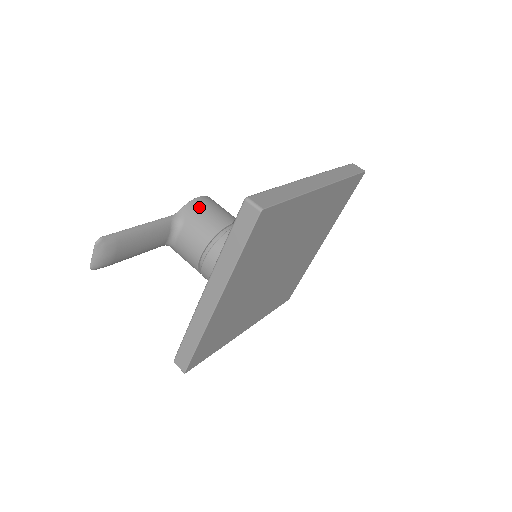
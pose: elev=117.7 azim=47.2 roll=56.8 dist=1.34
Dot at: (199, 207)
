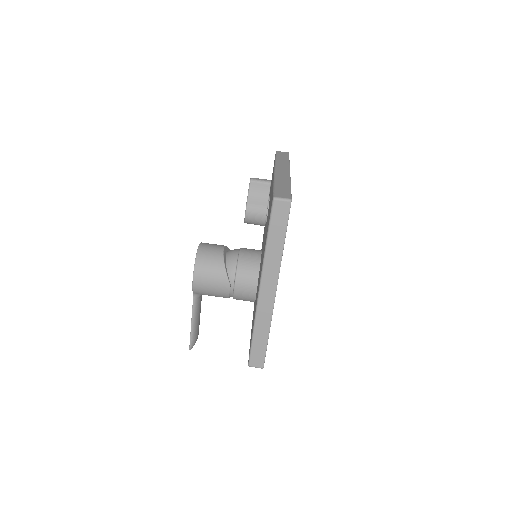
Dot at: (202, 289)
